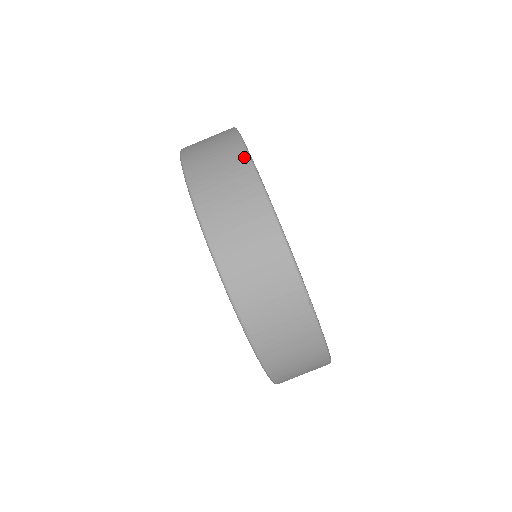
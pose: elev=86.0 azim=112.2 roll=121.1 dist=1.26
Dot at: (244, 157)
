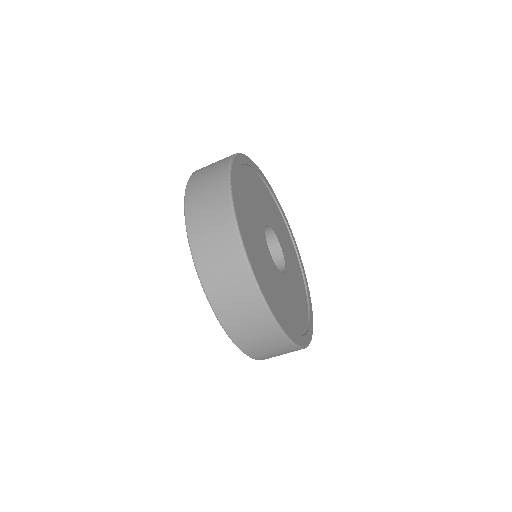
Dot at: (225, 172)
